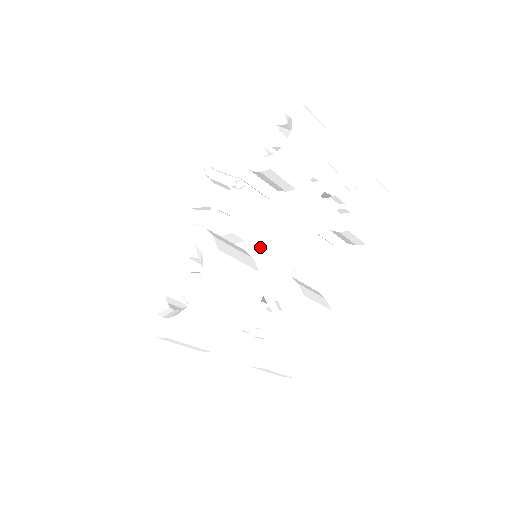
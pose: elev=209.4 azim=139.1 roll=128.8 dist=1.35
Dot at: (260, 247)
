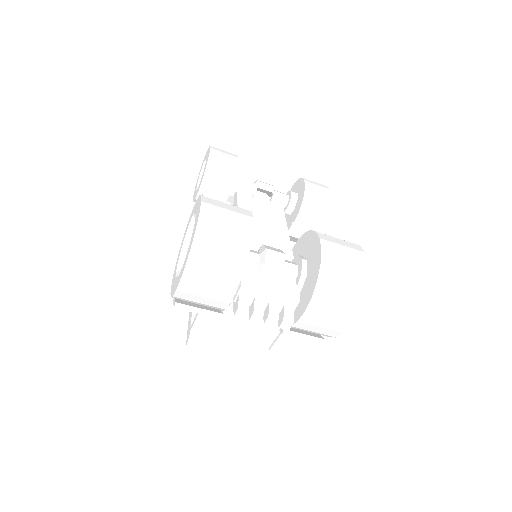
Dot at: occluded
